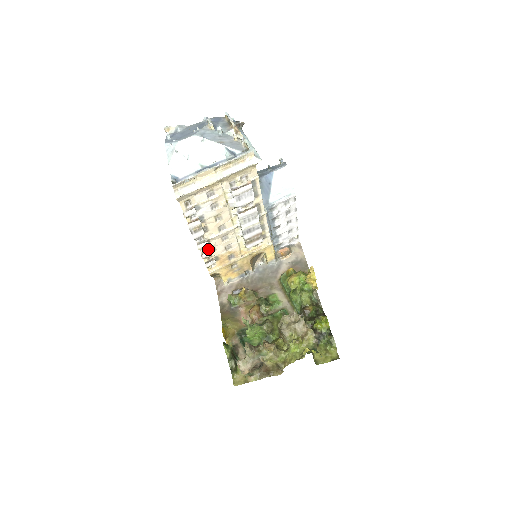
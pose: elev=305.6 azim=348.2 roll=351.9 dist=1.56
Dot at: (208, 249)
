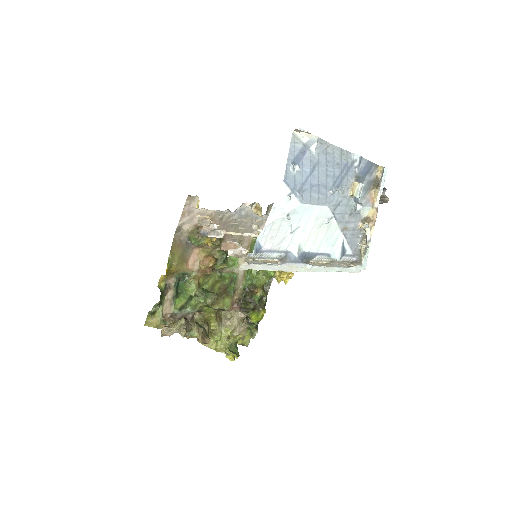
Dot at: (215, 225)
